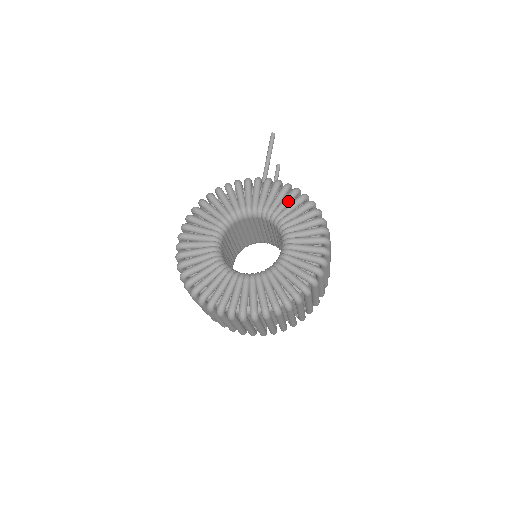
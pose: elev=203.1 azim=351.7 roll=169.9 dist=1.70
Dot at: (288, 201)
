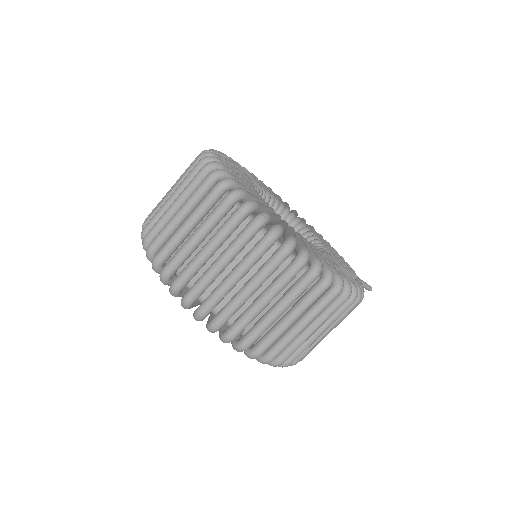
Dot at: occluded
